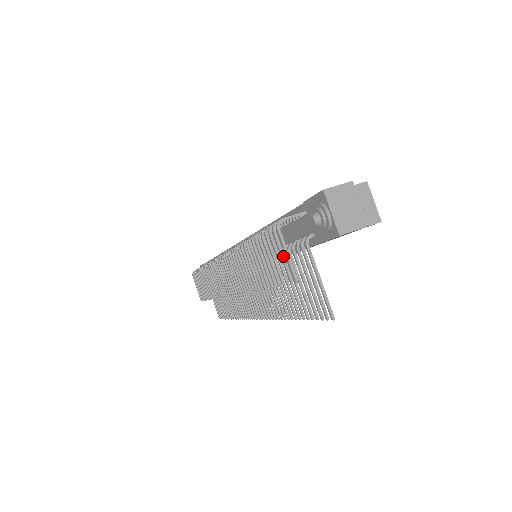
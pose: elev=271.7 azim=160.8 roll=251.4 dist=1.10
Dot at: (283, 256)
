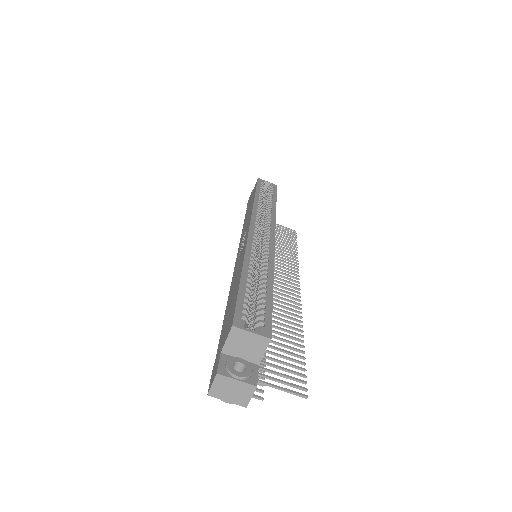
Dot at: occluded
